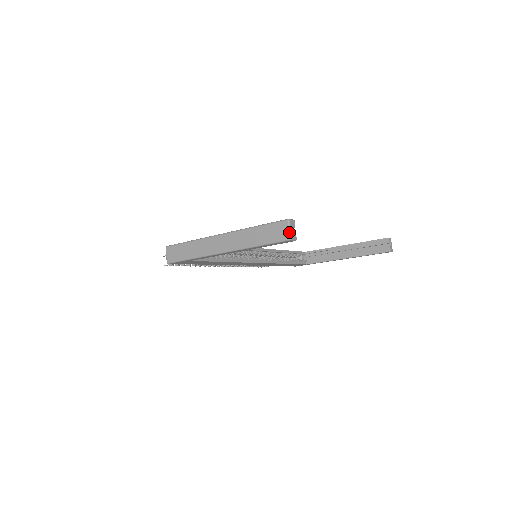
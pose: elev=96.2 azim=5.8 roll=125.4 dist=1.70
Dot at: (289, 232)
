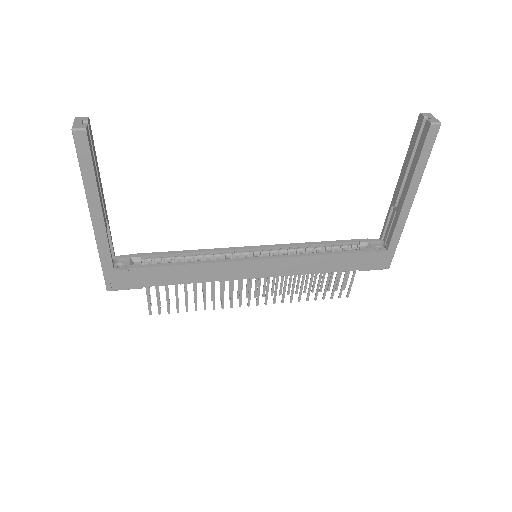
Dot at: (72, 126)
